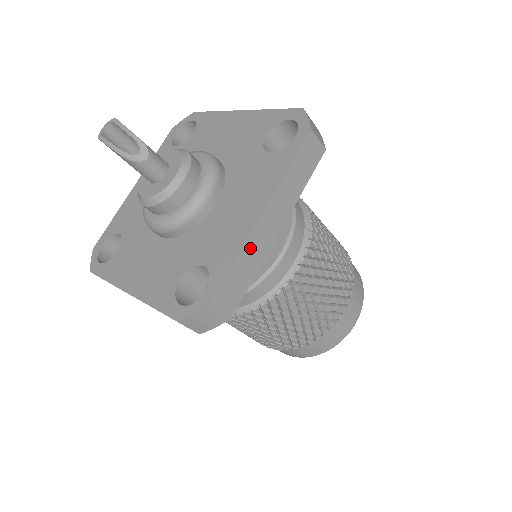
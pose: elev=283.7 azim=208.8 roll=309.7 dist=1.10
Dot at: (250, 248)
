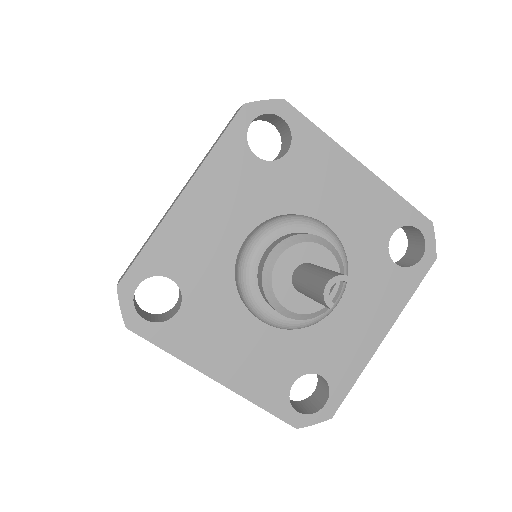
Dot at: (362, 363)
